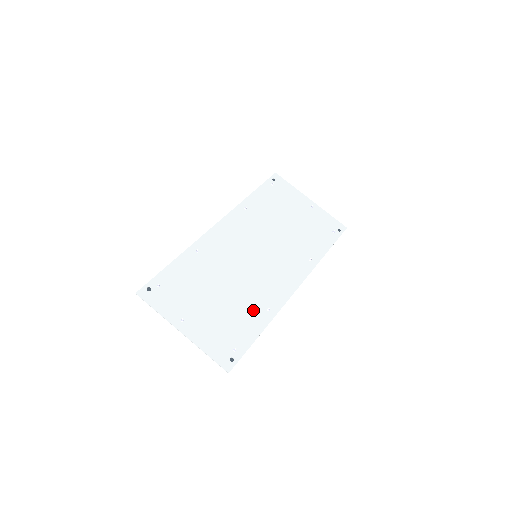
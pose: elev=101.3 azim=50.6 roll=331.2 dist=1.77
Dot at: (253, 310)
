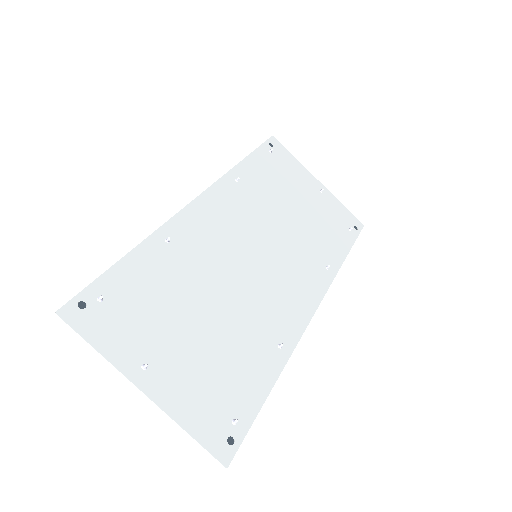
Dot at: (258, 347)
